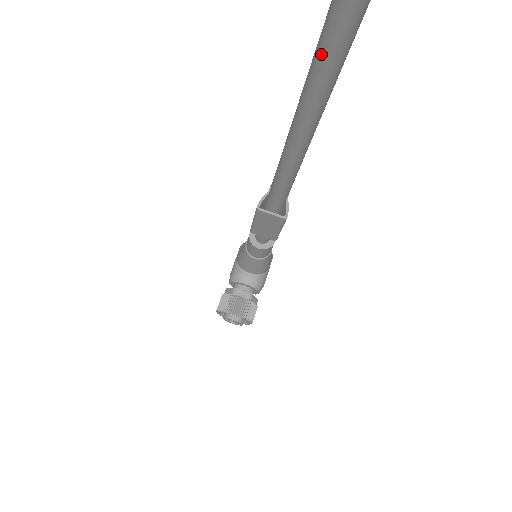
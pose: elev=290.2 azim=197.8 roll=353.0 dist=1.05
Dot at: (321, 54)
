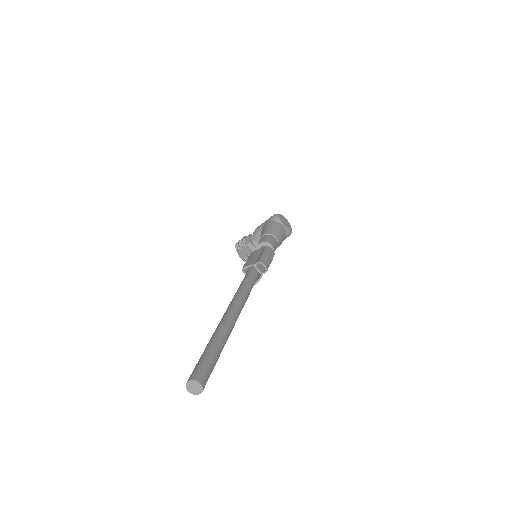
Dot at: occluded
